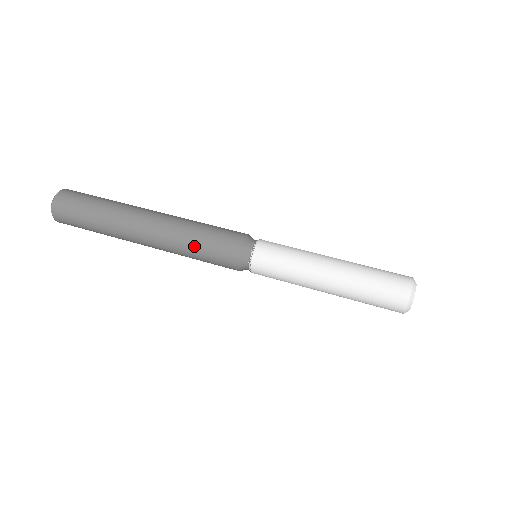
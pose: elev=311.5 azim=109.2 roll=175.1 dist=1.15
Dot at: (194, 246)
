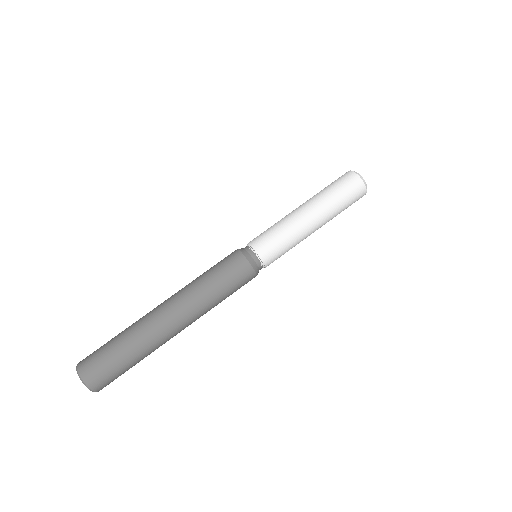
Dot at: (222, 298)
